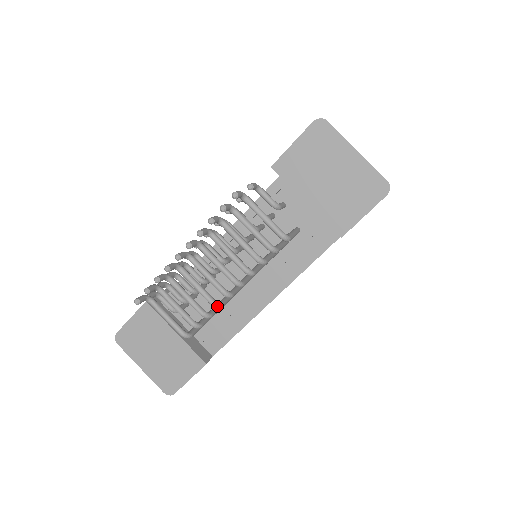
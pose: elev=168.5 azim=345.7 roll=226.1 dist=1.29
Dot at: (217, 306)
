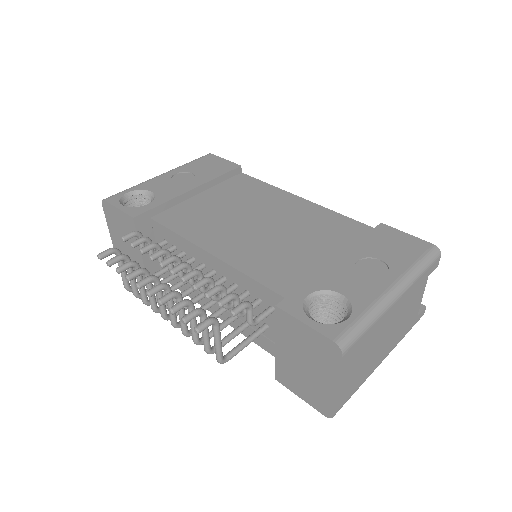
Dot at: (155, 312)
